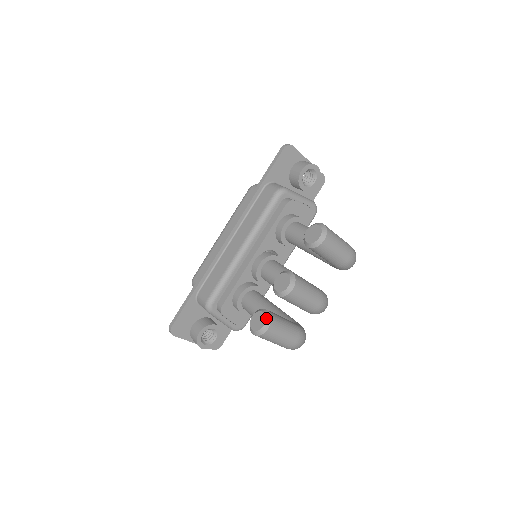
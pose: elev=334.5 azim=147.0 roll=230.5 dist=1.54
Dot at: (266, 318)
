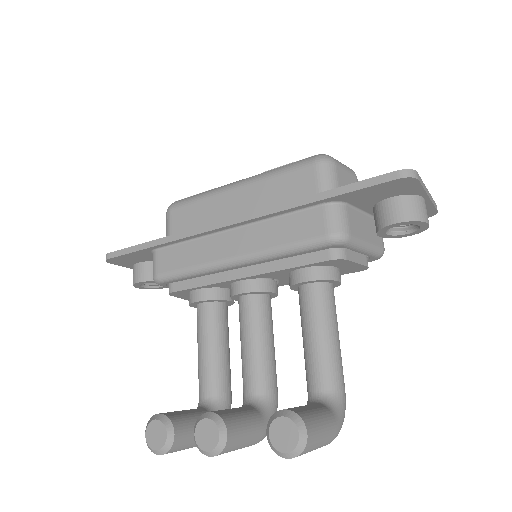
Dot at: (164, 446)
